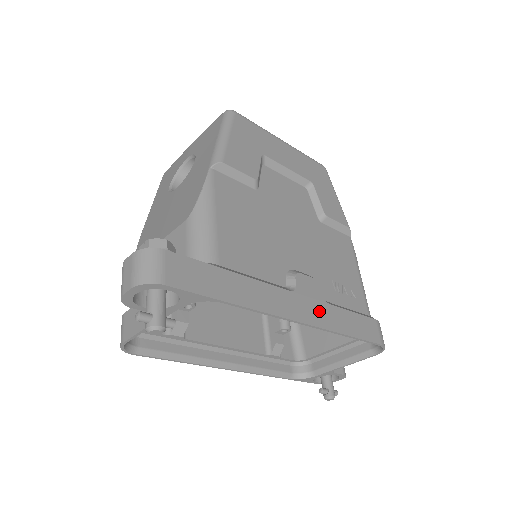
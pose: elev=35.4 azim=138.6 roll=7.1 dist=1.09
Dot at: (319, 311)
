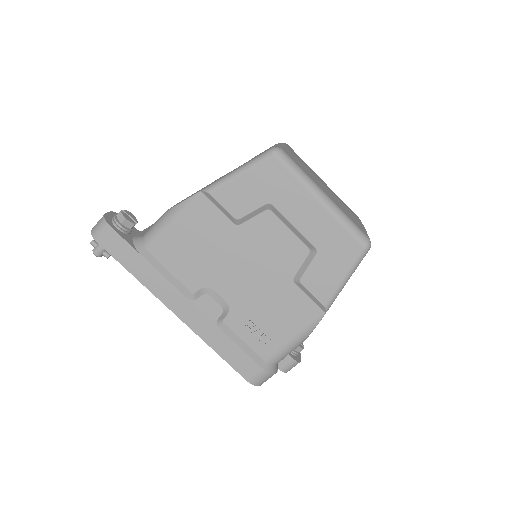
Dot at: (202, 323)
